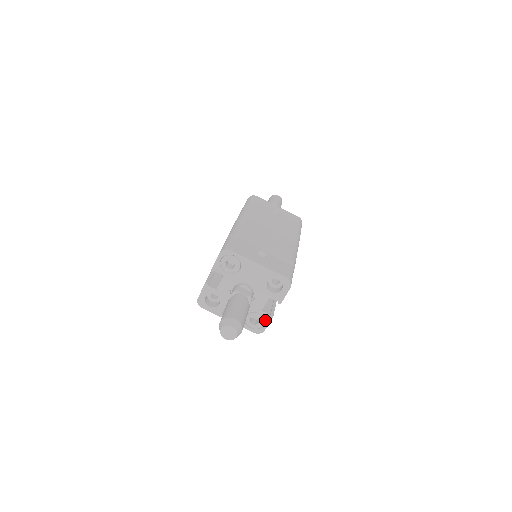
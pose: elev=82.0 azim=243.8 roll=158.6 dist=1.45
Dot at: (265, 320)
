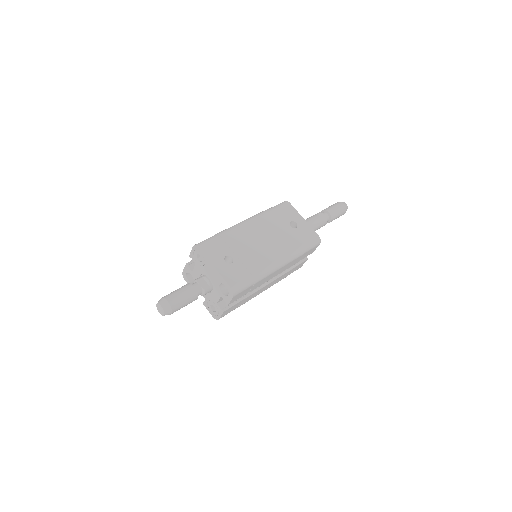
Dot at: (219, 312)
